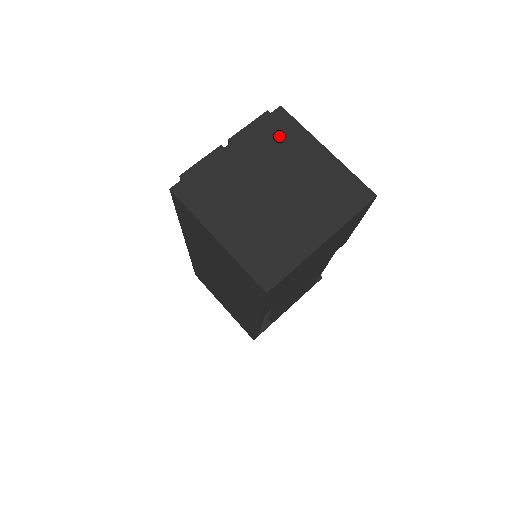
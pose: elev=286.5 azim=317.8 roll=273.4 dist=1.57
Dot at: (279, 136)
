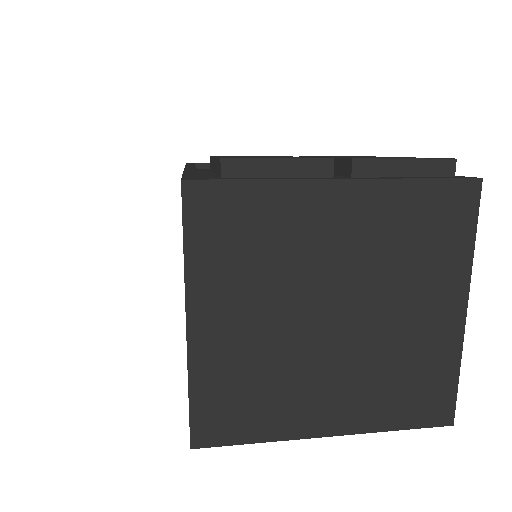
Dot at: (428, 231)
